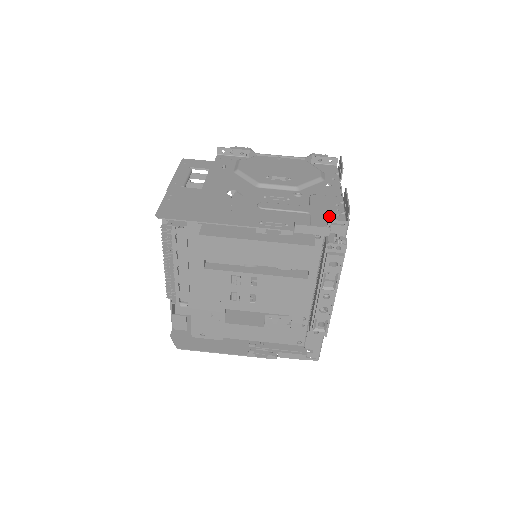
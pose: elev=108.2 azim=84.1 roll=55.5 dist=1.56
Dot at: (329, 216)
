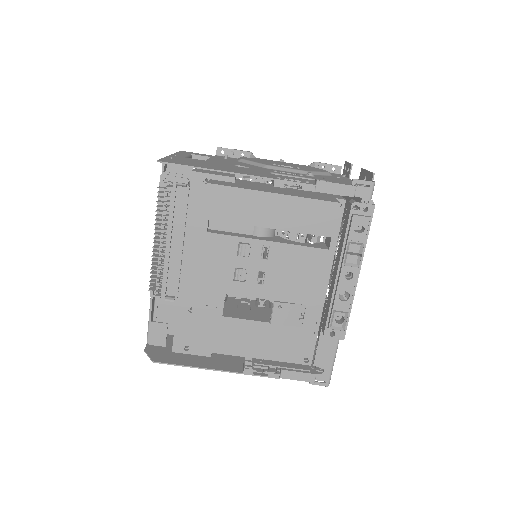
Dot at: (350, 184)
